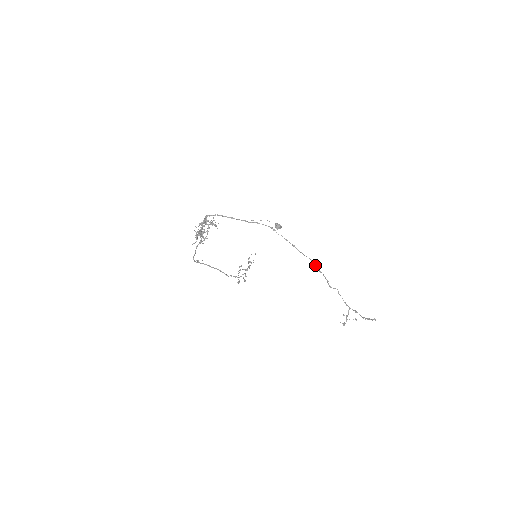
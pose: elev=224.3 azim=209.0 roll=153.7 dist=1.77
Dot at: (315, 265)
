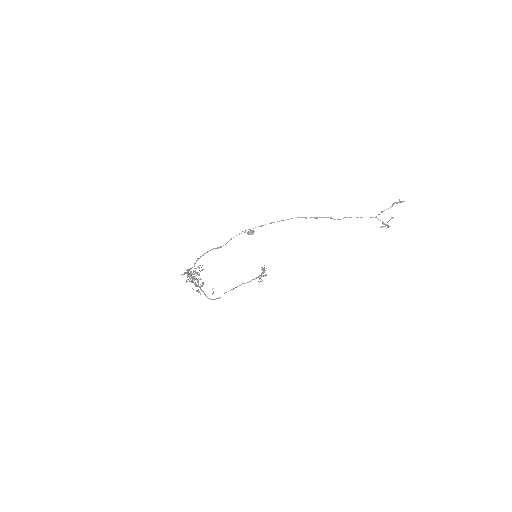
Dot at: (305, 218)
